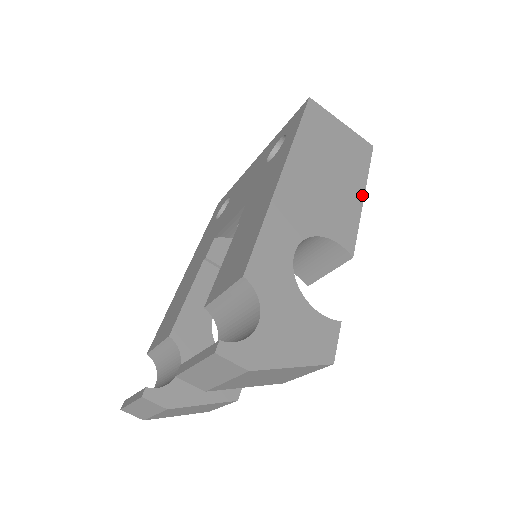
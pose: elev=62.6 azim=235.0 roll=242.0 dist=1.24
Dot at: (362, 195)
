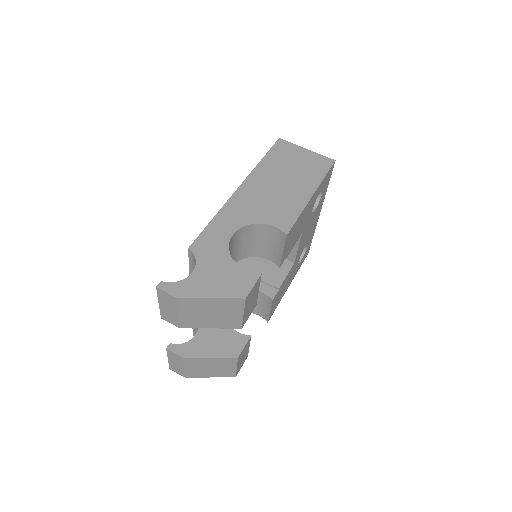
Dot at: (311, 195)
